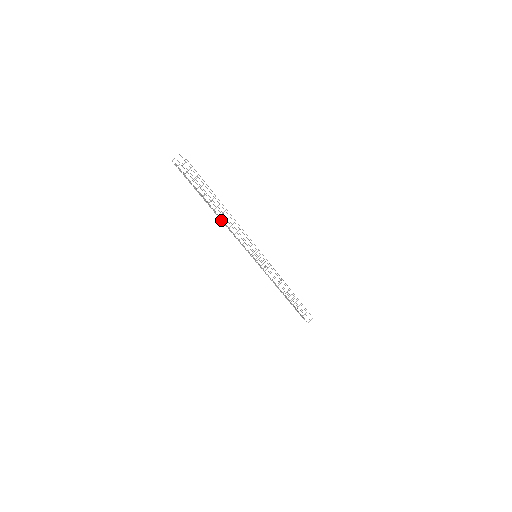
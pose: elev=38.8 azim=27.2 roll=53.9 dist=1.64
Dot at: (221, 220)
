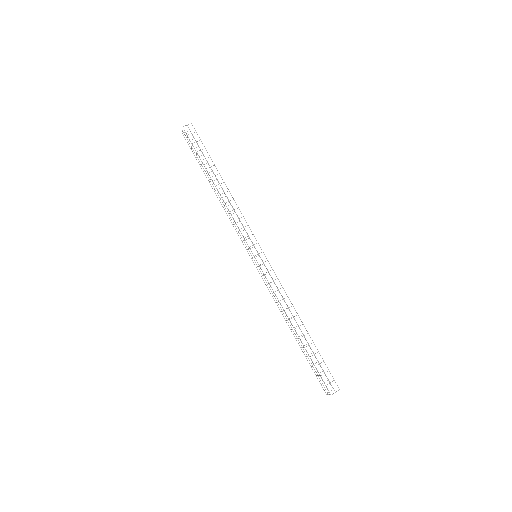
Dot at: (220, 202)
